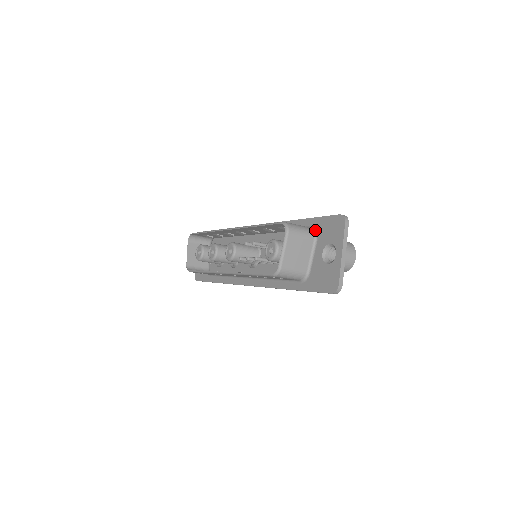
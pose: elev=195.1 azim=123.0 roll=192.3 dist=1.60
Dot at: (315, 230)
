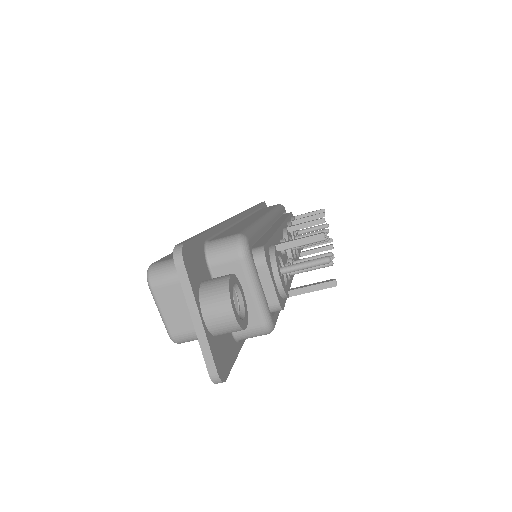
Dot at: occluded
